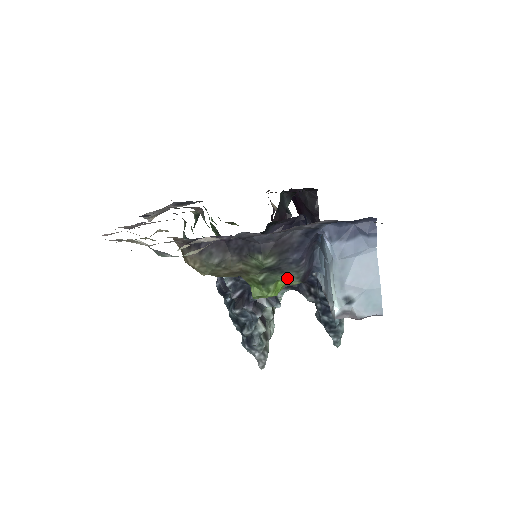
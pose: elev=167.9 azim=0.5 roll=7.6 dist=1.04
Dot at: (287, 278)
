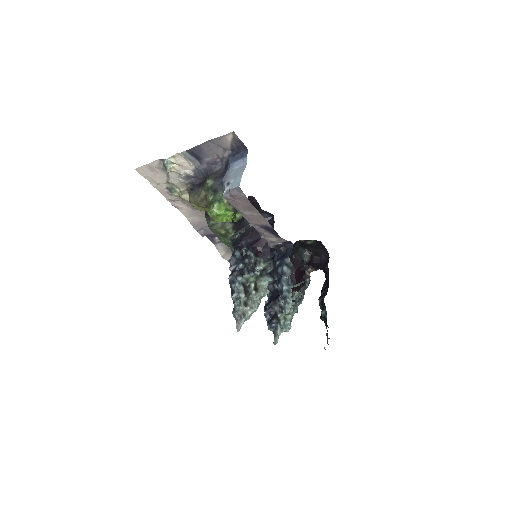
Dot at: (221, 197)
